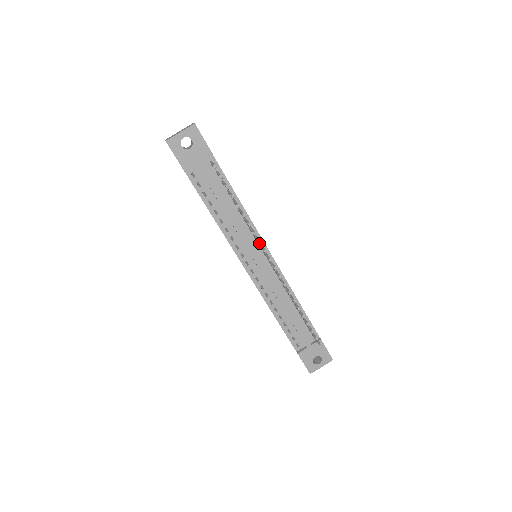
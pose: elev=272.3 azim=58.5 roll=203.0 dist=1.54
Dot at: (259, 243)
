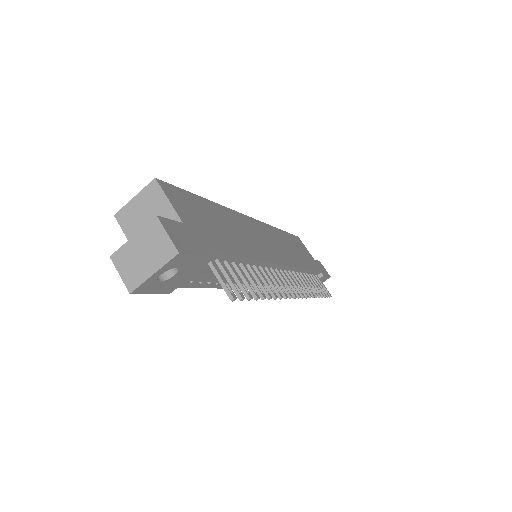
Dot at: occluded
